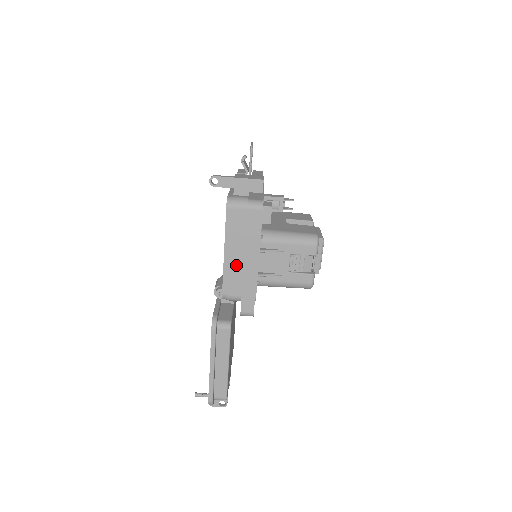
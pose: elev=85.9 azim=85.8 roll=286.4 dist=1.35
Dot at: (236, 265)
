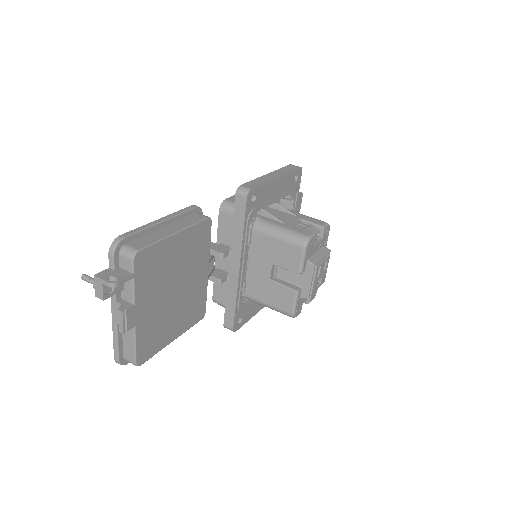
Dot at: occluded
